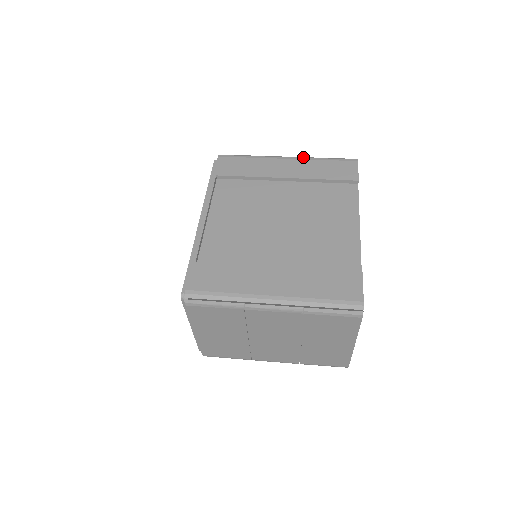
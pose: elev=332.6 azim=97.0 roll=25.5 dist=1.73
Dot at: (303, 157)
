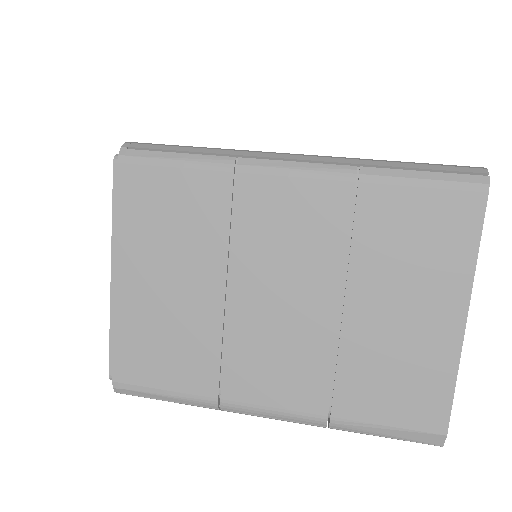
Dot at: occluded
